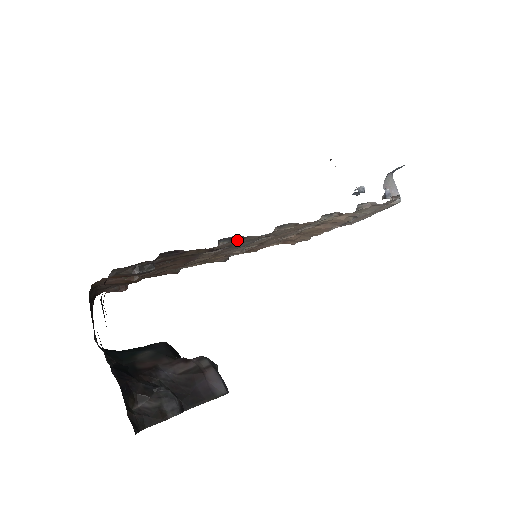
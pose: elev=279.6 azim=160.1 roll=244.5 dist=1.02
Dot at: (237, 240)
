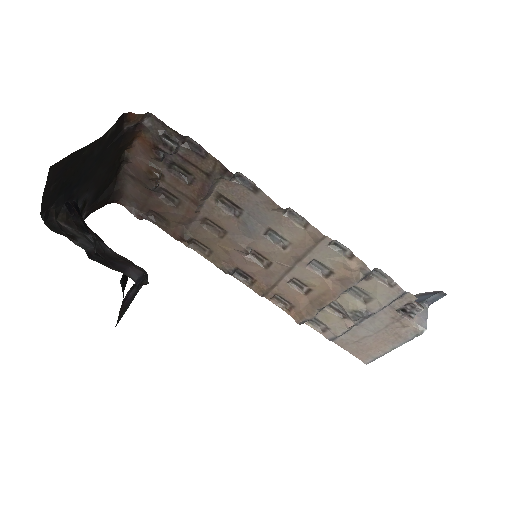
Dot at: (250, 191)
